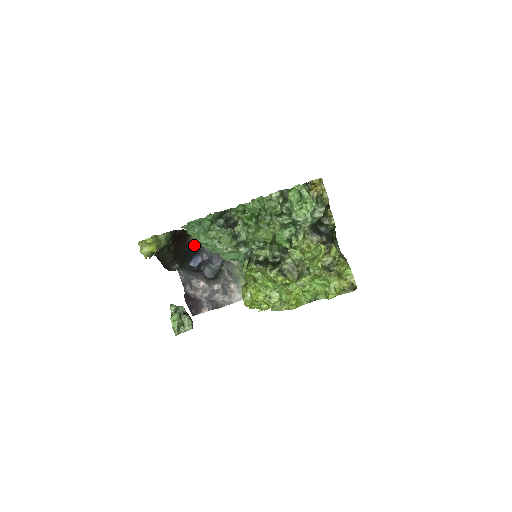
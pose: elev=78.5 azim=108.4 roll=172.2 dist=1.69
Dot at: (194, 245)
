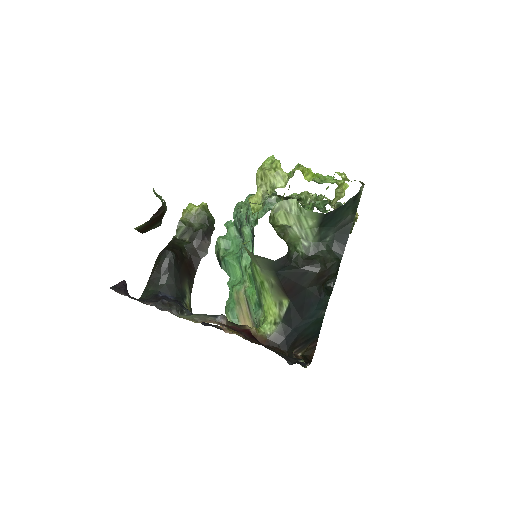
Dot at: (182, 292)
